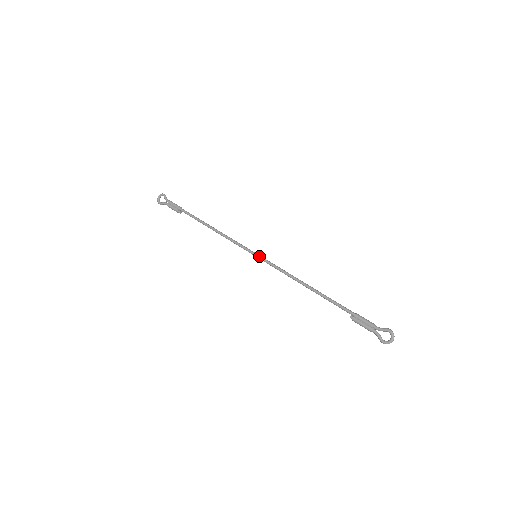
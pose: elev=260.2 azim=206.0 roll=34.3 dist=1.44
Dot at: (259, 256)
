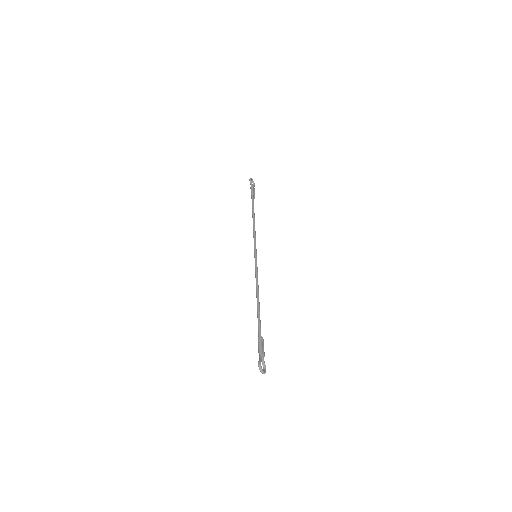
Dot at: occluded
